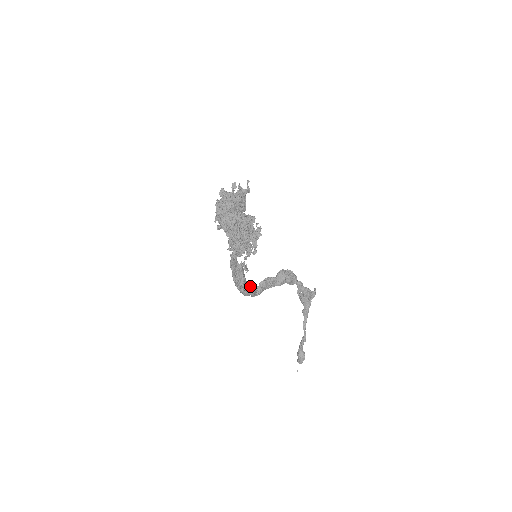
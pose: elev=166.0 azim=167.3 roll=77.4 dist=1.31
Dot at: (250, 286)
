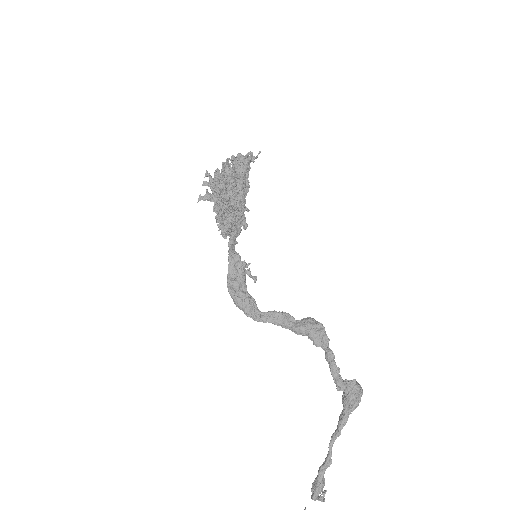
Dot at: (246, 297)
